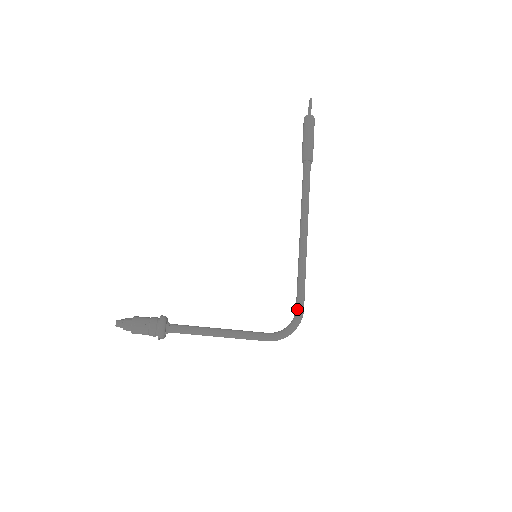
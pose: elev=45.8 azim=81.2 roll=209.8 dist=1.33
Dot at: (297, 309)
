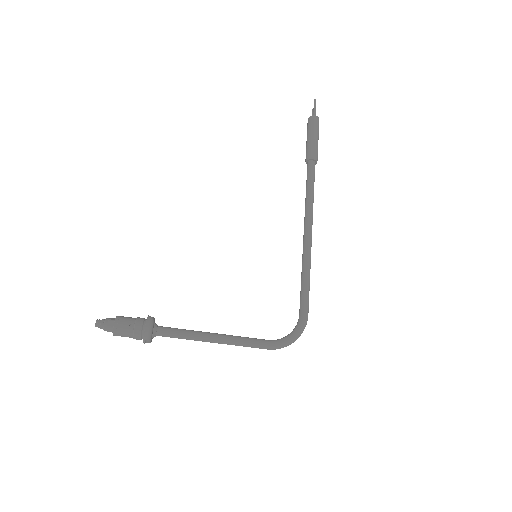
Dot at: (301, 315)
